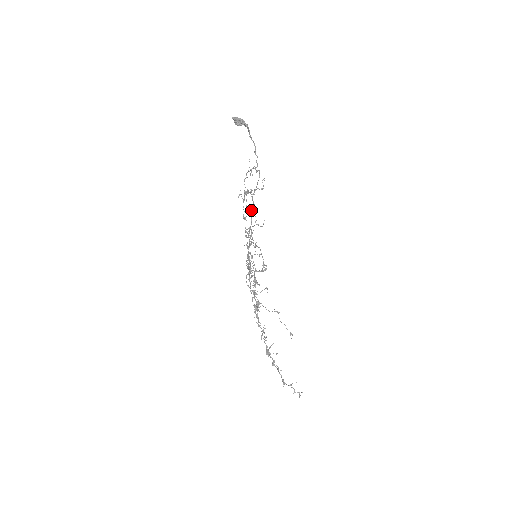
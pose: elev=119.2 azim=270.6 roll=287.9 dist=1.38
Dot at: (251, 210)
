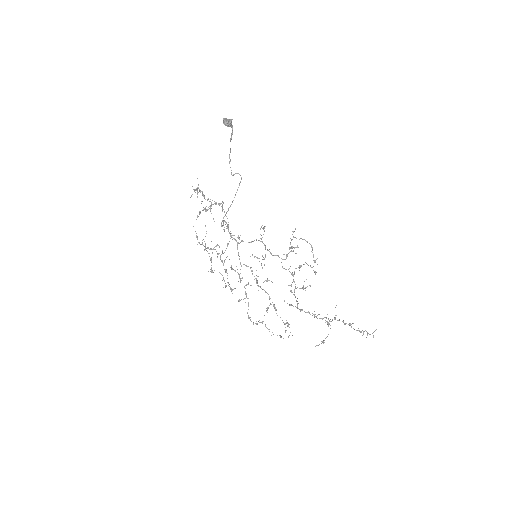
Dot at: occluded
